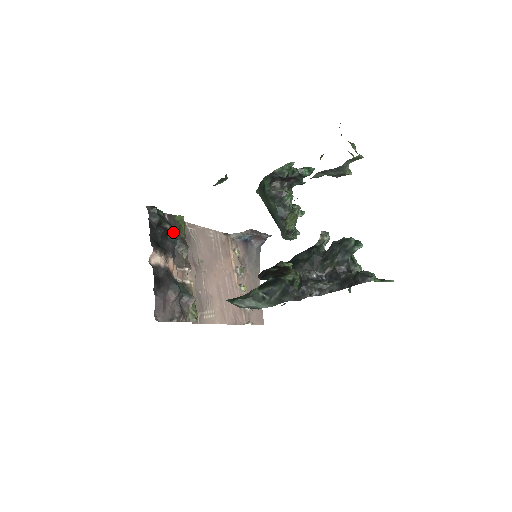
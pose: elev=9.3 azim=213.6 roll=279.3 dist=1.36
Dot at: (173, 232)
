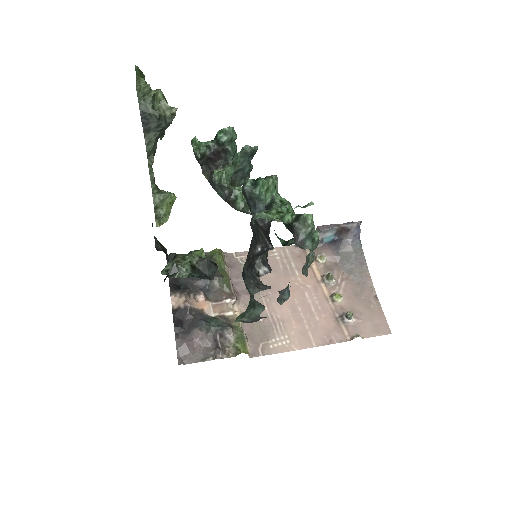
Dot at: occluded
